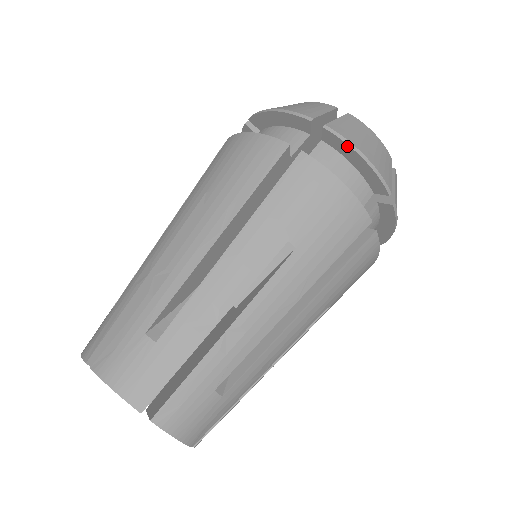
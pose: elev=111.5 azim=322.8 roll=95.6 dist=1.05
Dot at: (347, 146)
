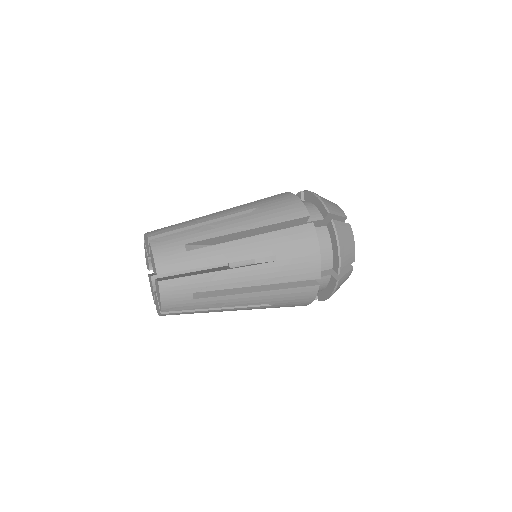
Dot at: (311, 194)
